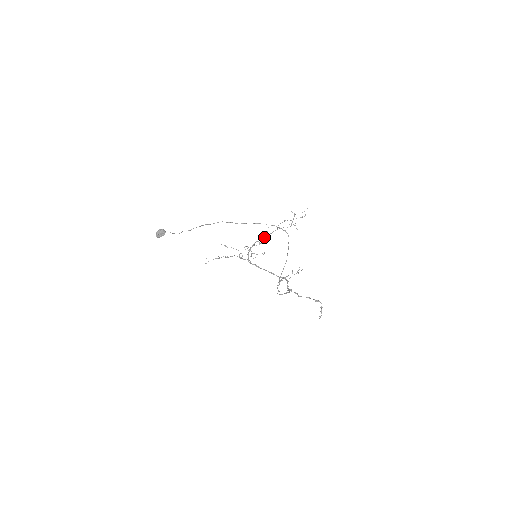
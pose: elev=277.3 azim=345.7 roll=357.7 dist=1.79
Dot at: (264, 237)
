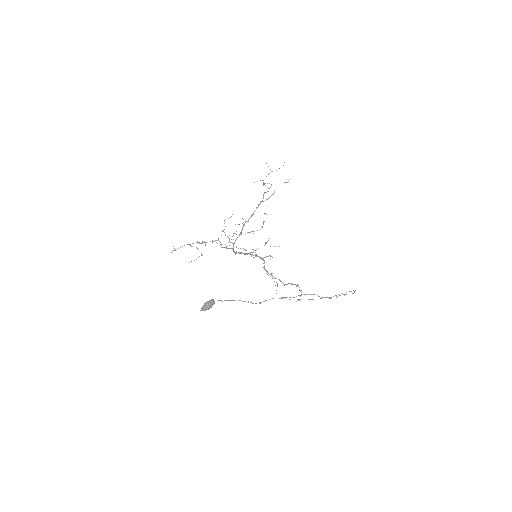
Dot at: occluded
